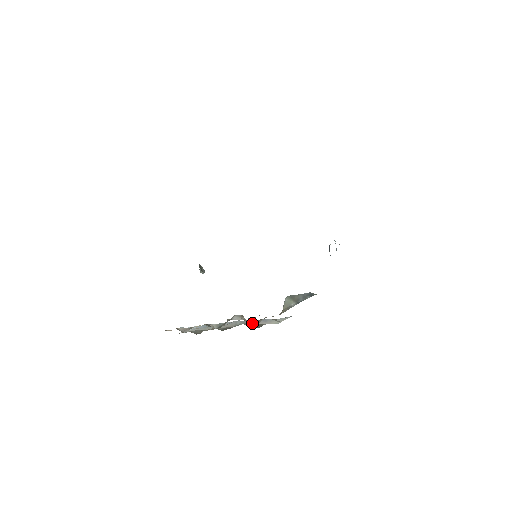
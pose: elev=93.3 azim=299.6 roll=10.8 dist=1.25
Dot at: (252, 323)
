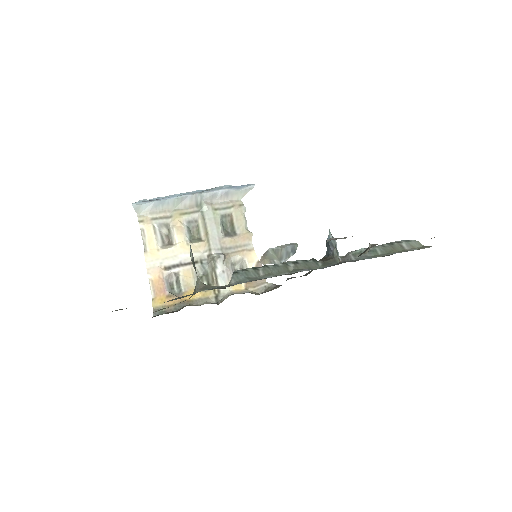
Dot at: (234, 265)
